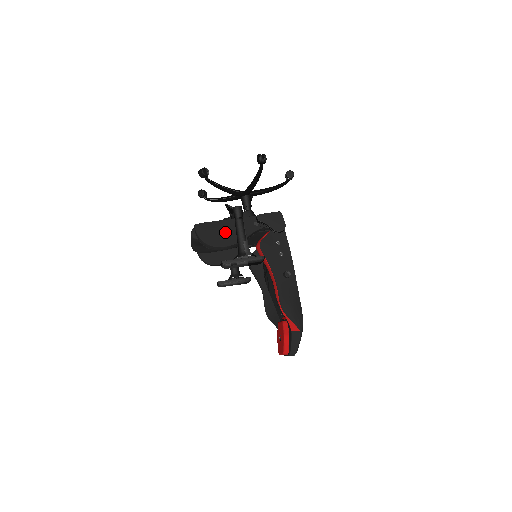
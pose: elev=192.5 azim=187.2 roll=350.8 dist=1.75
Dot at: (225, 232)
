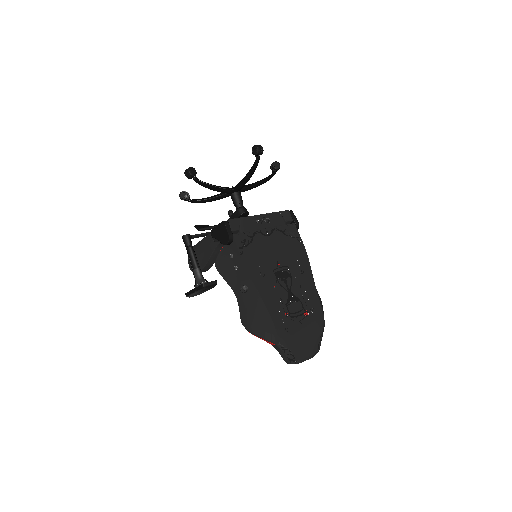
Dot at: (199, 255)
